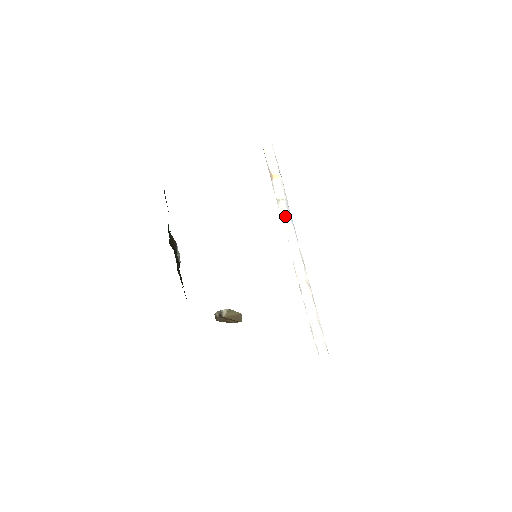
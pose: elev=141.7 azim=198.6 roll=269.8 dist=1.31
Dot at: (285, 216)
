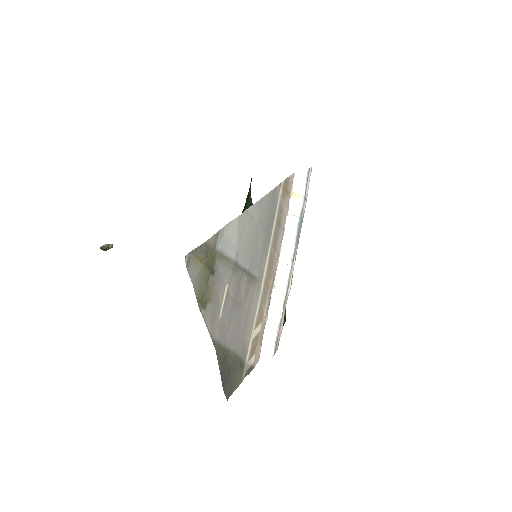
Dot at: (290, 229)
